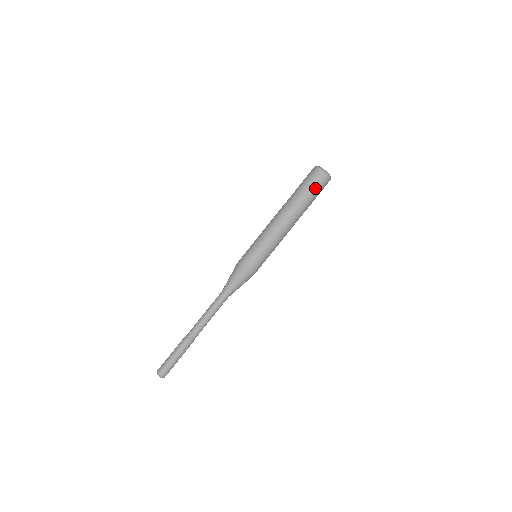
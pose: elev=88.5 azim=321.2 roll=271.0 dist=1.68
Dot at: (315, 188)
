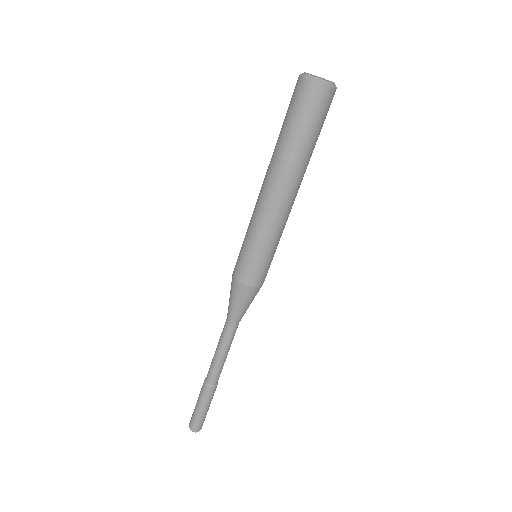
Dot at: (323, 122)
